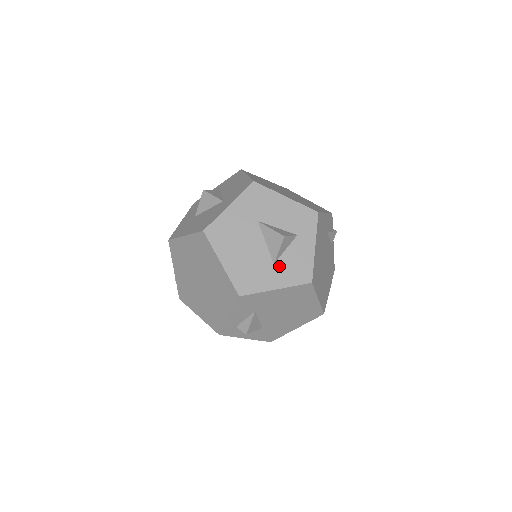
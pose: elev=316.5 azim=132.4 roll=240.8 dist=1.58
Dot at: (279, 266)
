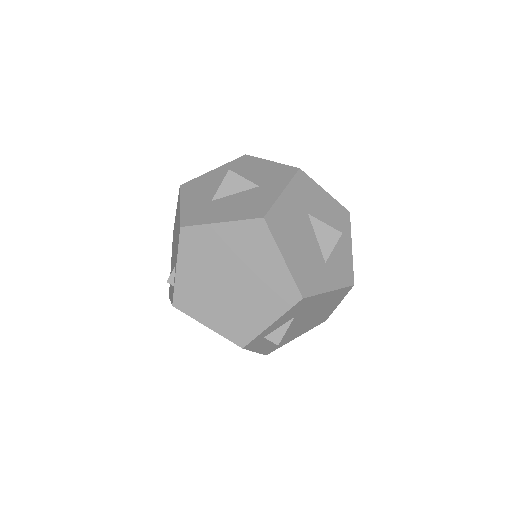
Dot at: (329, 266)
